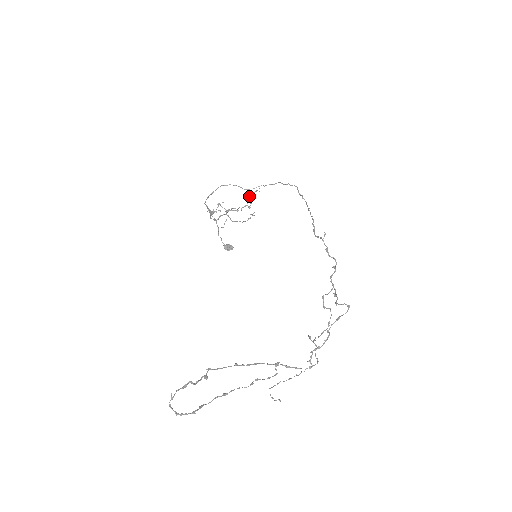
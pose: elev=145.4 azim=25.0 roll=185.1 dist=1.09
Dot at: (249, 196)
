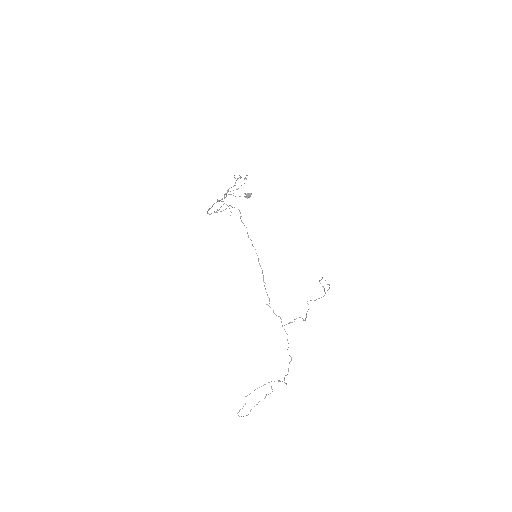
Dot at: occluded
